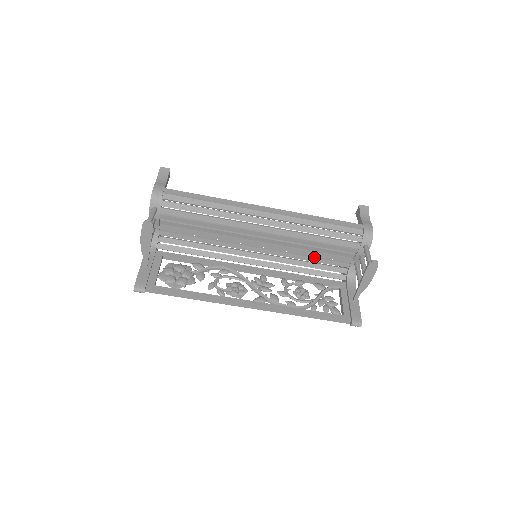
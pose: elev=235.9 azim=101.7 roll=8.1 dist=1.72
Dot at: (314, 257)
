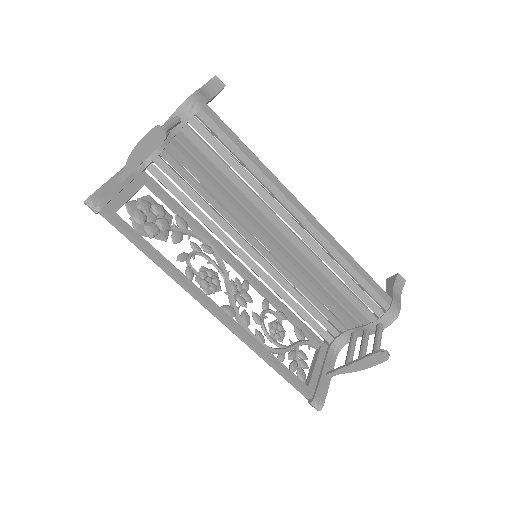
Dot at: (315, 298)
